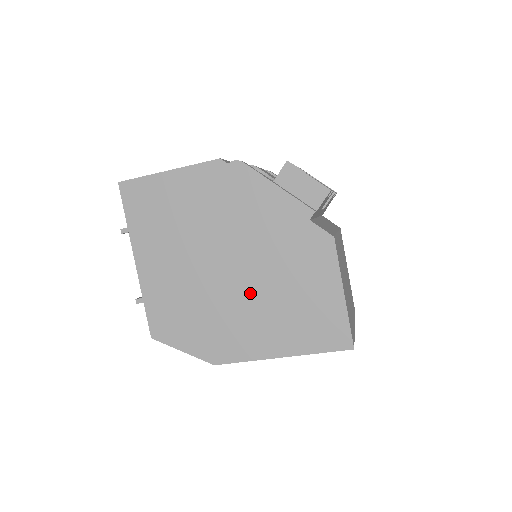
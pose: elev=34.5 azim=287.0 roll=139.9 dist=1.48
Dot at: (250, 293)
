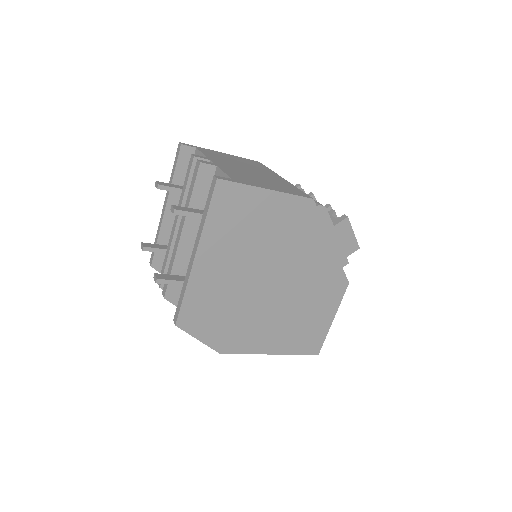
Dot at: (277, 307)
